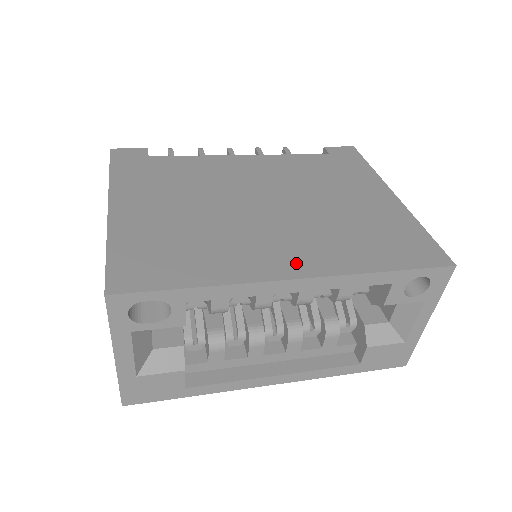
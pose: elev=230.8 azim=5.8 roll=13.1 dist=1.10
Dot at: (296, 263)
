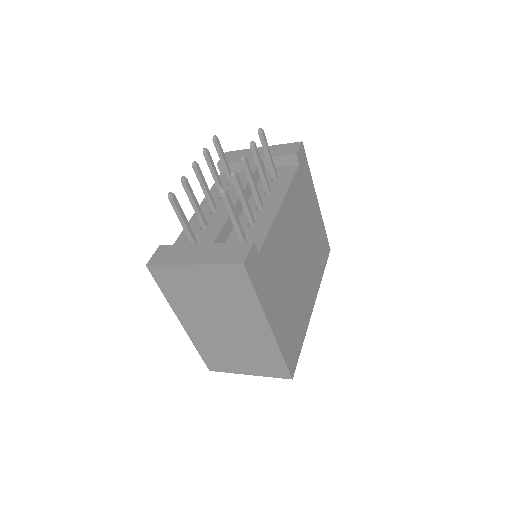
Dot at: (312, 296)
